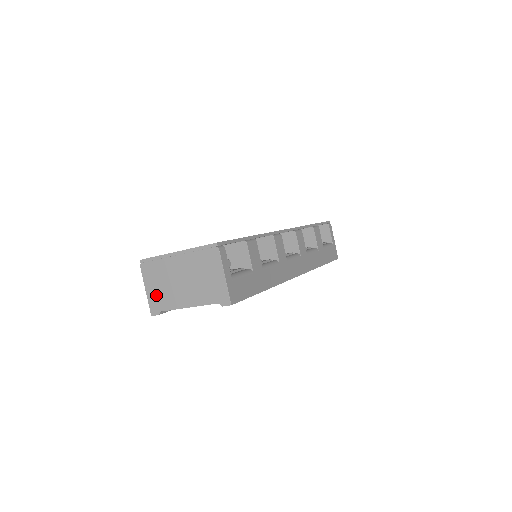
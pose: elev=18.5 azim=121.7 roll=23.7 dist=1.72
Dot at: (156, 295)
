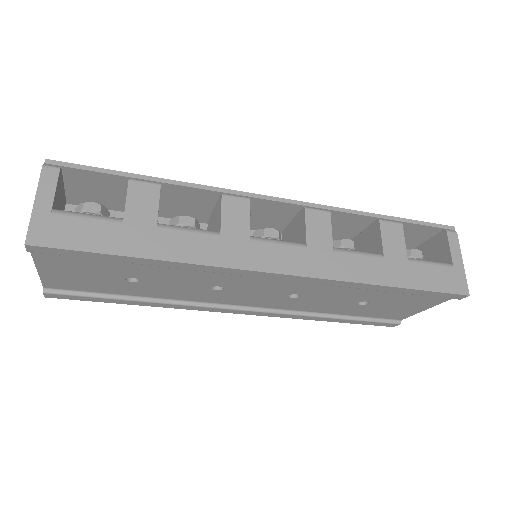
Dot at: occluded
